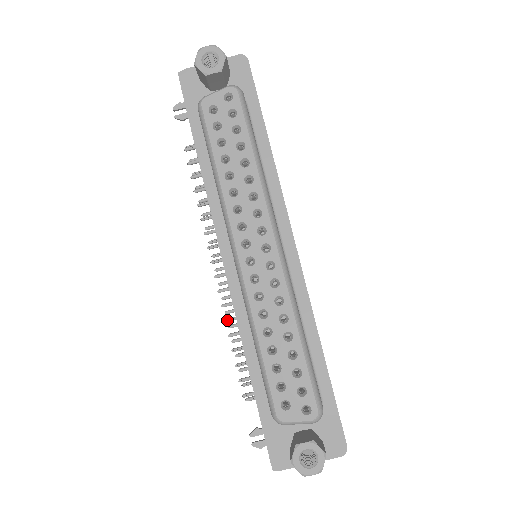
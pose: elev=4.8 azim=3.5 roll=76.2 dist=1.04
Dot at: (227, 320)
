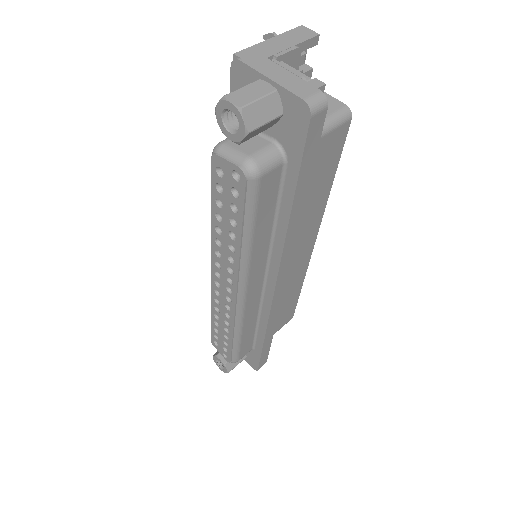
Dot at: occluded
